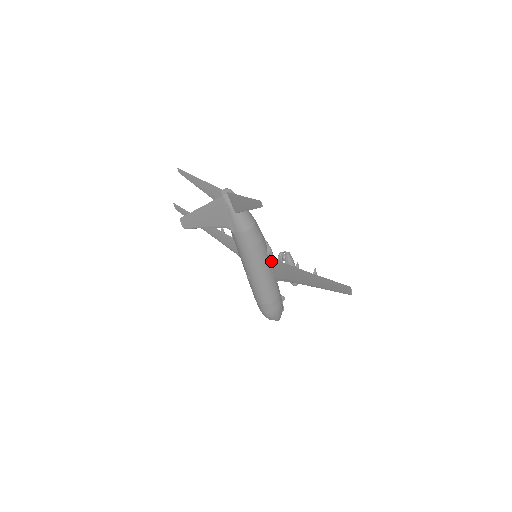
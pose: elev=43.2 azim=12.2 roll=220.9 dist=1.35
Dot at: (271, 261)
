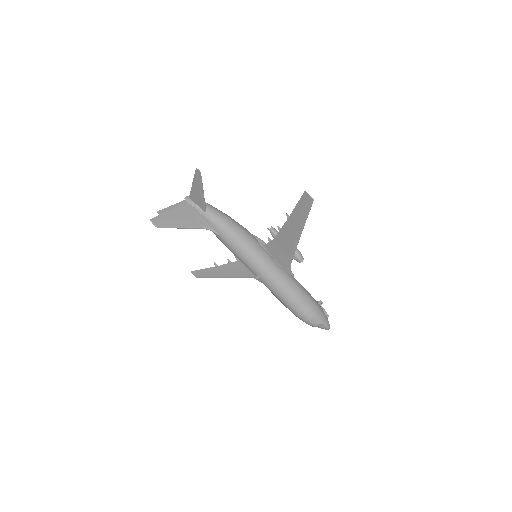
Dot at: (269, 251)
